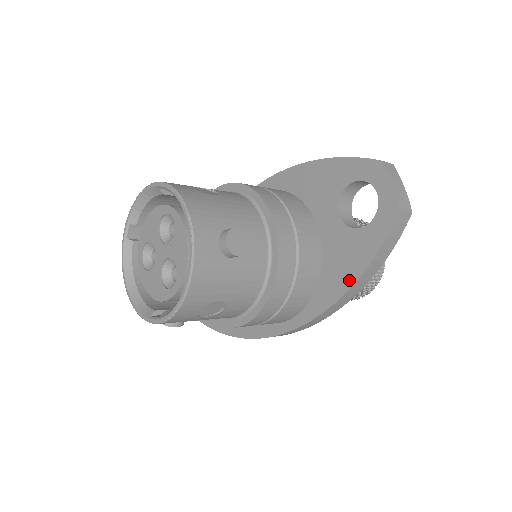
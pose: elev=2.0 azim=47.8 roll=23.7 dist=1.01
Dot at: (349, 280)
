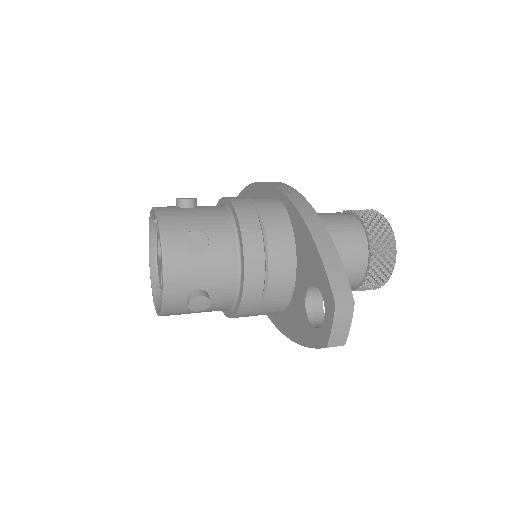
Dot at: (293, 336)
